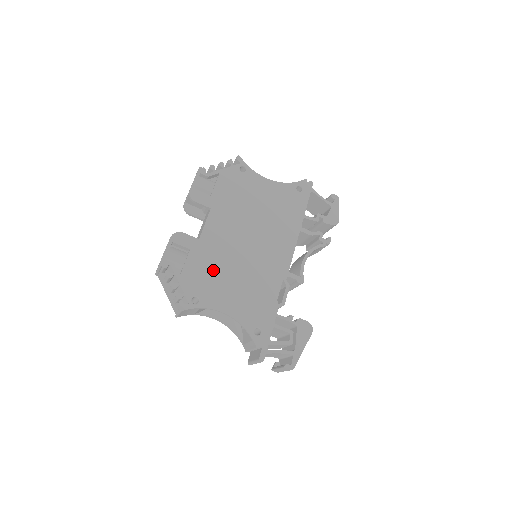
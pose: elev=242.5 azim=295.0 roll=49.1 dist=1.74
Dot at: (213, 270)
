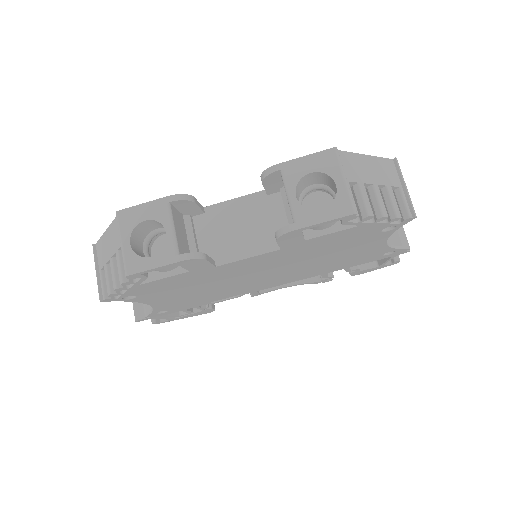
Dot at: (187, 285)
